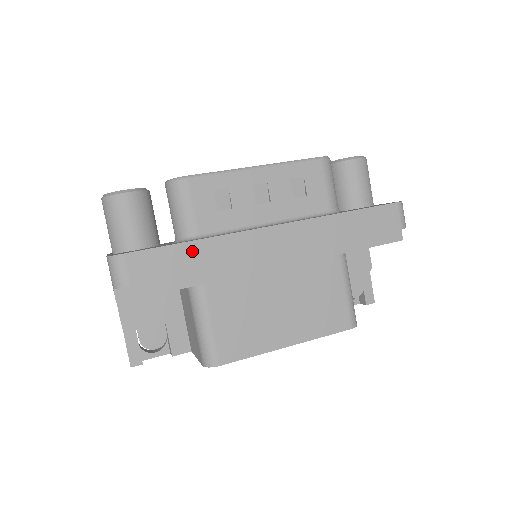
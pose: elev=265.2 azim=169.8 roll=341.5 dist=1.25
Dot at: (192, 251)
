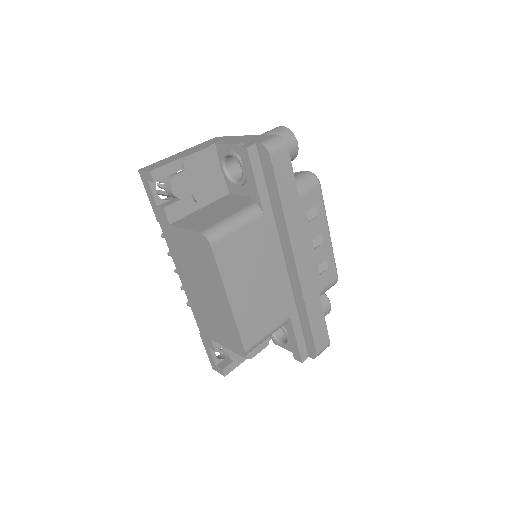
Dot at: (293, 198)
